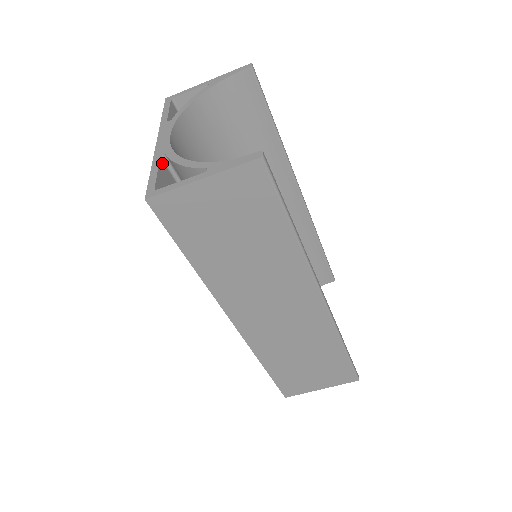
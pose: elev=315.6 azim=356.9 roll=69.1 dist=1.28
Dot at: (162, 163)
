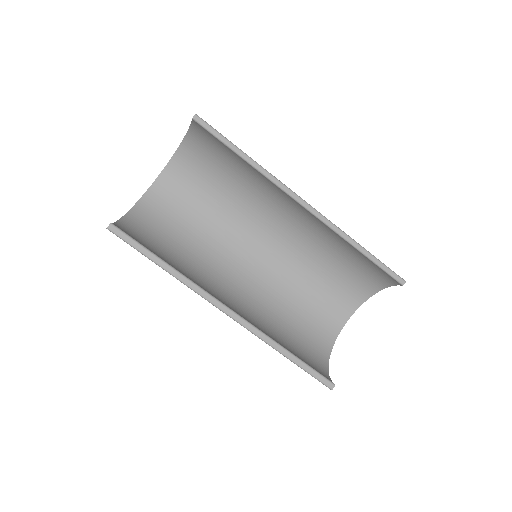
Dot at: occluded
